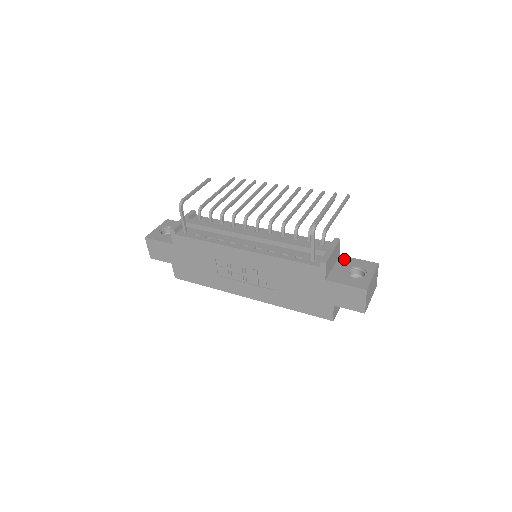
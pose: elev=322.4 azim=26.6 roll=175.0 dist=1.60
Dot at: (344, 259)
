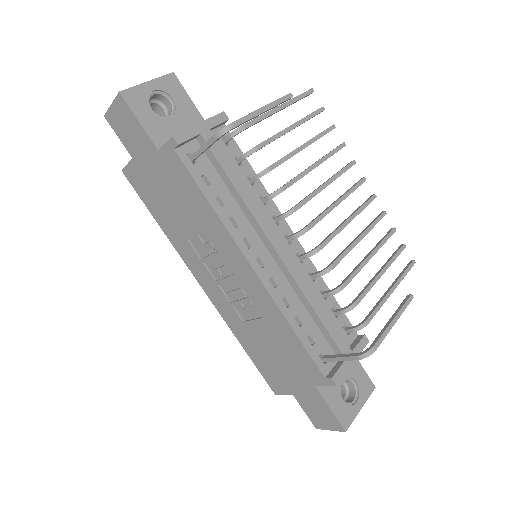
Dot at: occluded
